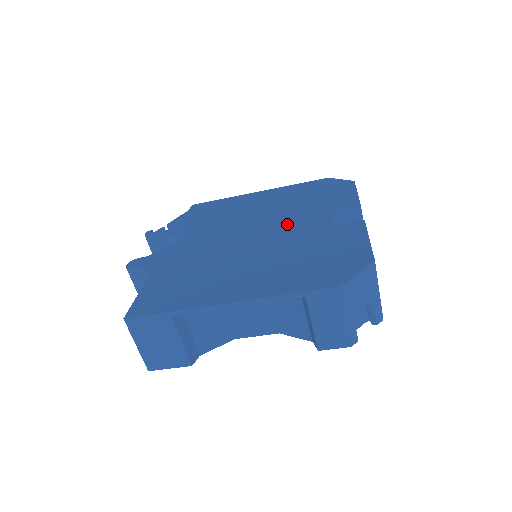
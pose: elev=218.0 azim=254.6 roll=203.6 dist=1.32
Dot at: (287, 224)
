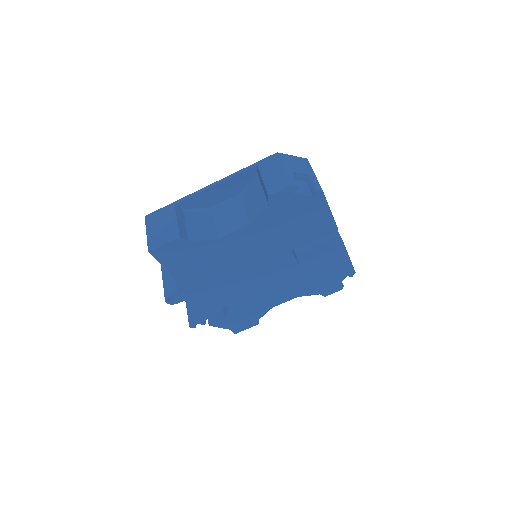
Dot at: occluded
